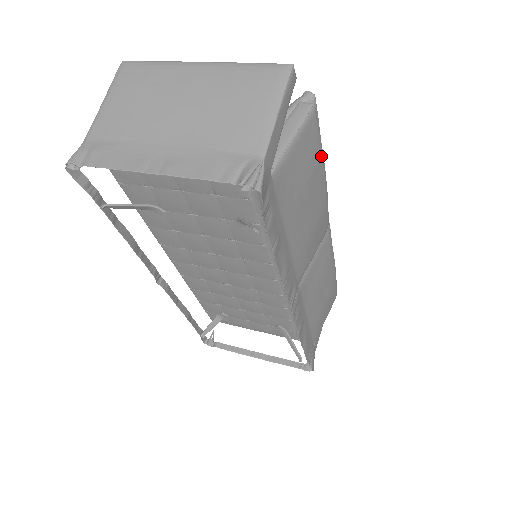
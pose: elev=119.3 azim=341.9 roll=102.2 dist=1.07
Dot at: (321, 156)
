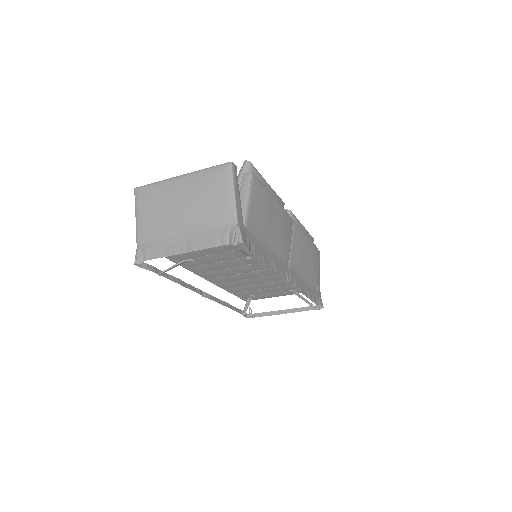
Dot at: (268, 193)
